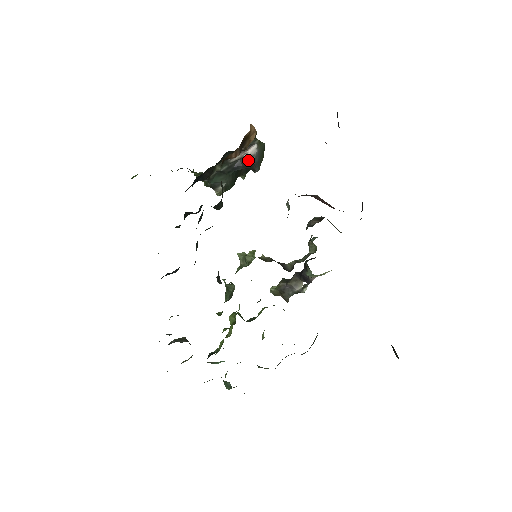
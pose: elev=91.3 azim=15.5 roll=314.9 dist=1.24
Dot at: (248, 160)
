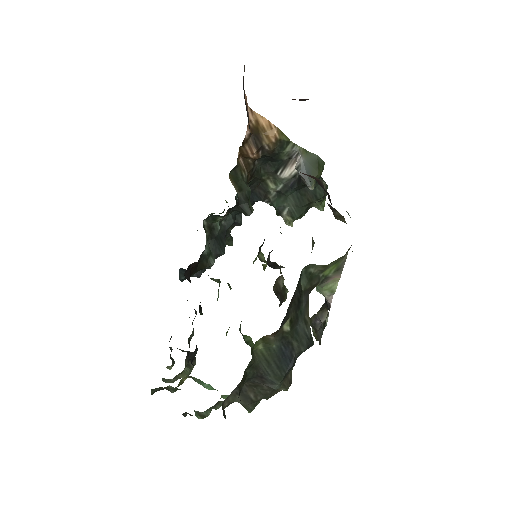
Dot at: occluded
